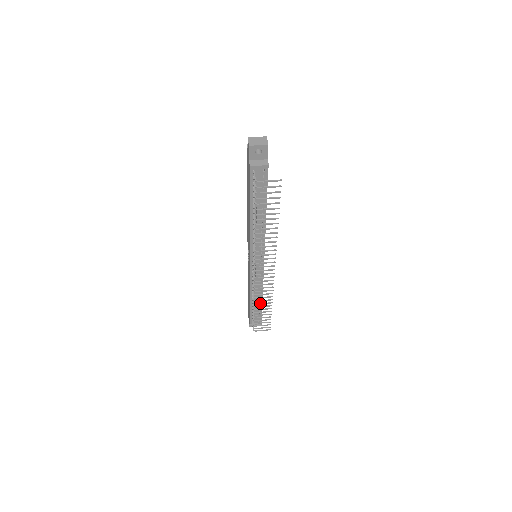
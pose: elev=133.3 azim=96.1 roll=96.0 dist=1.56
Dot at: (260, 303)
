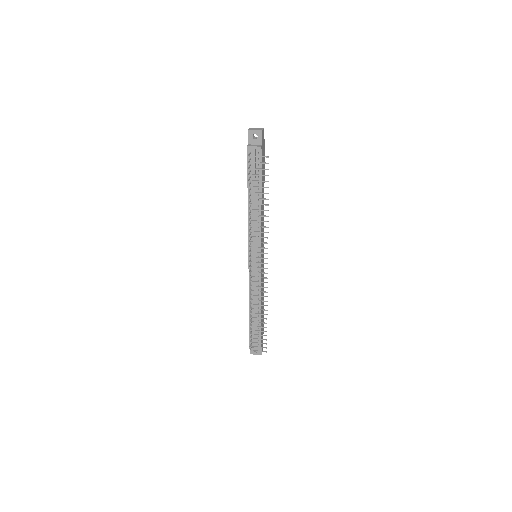
Dot at: occluded
